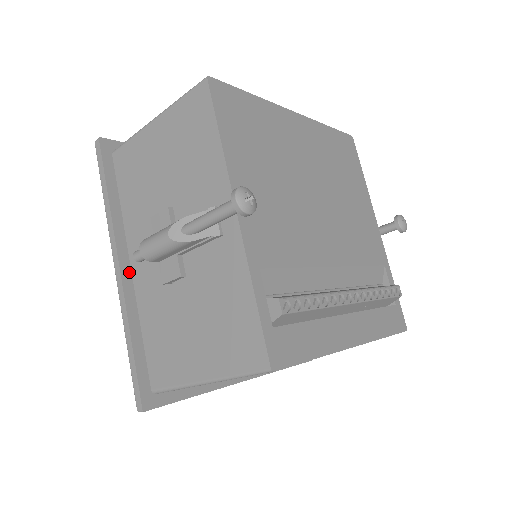
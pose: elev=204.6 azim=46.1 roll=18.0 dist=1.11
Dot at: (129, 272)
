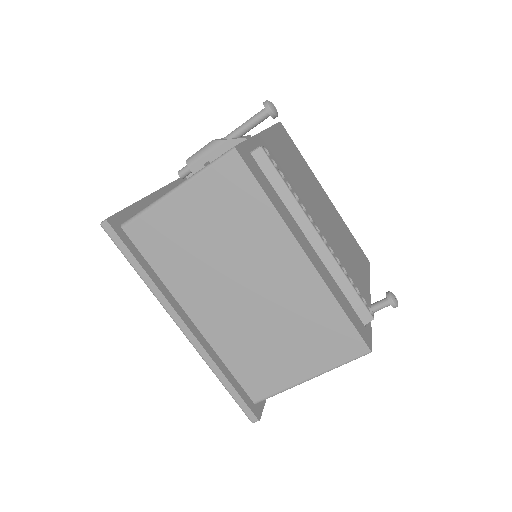
Dot at: occluded
